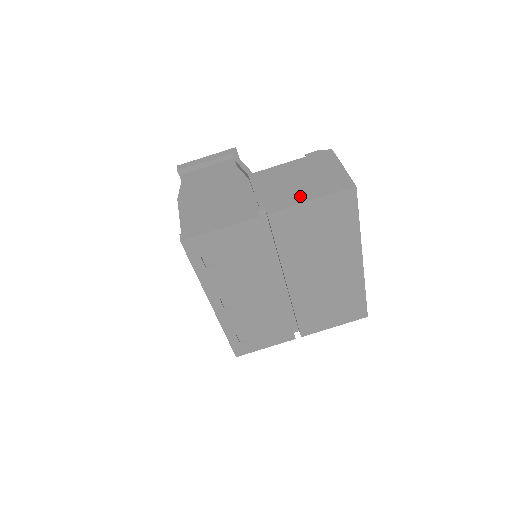
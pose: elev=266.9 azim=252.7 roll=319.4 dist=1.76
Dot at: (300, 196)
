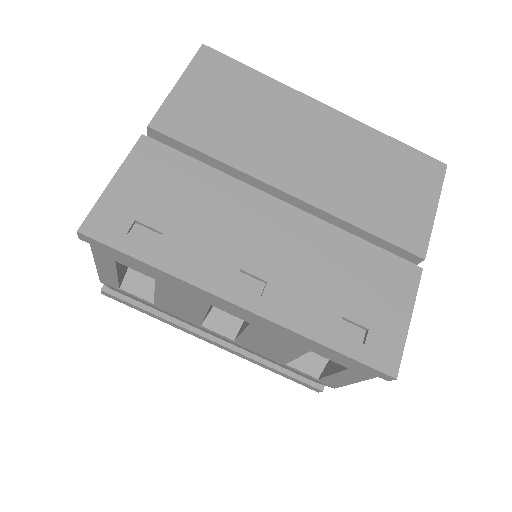
Dot at: occluded
